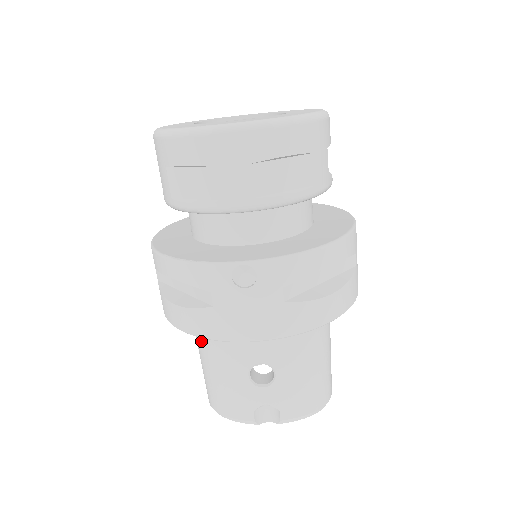
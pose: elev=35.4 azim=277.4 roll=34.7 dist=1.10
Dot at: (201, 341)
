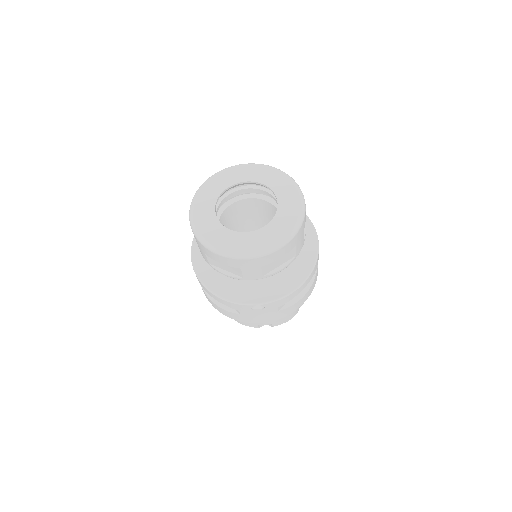
Dot at: occluded
